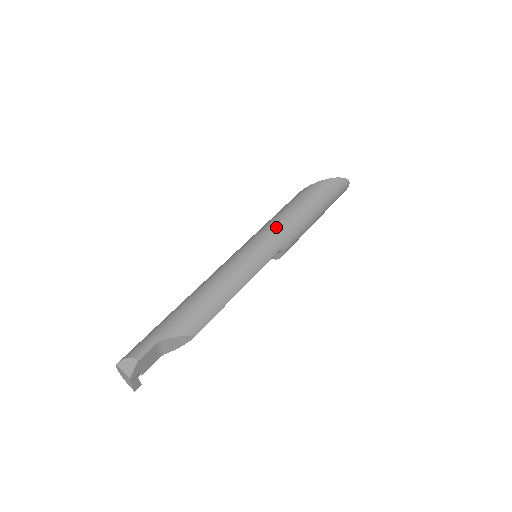
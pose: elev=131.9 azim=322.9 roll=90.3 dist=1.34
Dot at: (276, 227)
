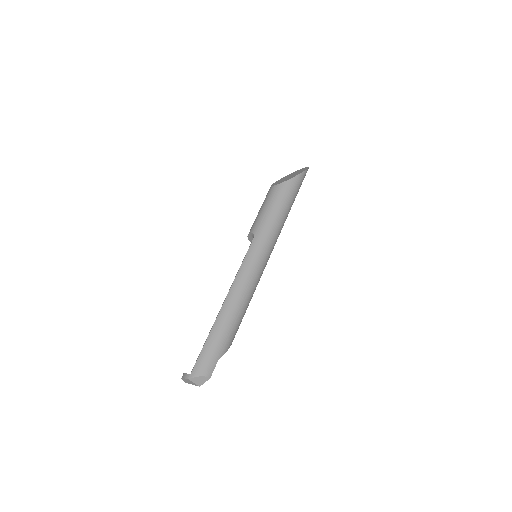
Dot at: (275, 233)
